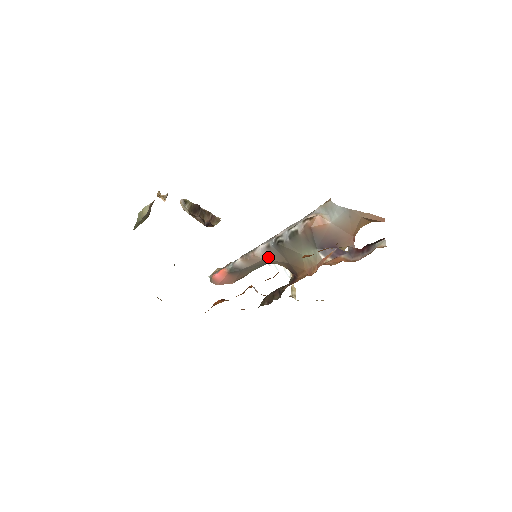
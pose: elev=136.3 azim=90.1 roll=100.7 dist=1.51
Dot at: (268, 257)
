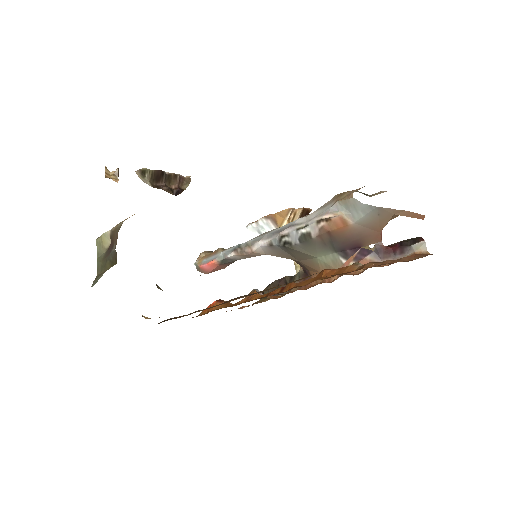
Dot at: (270, 253)
